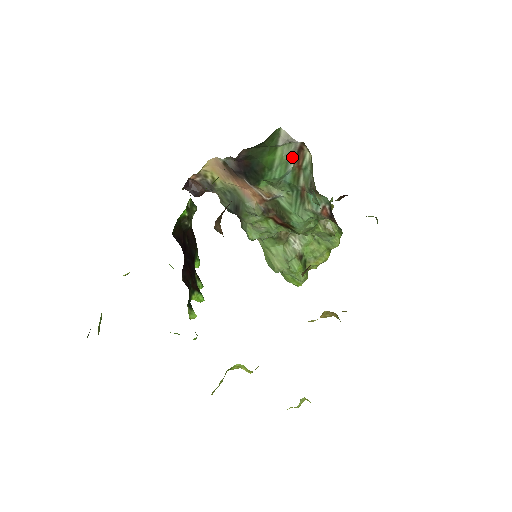
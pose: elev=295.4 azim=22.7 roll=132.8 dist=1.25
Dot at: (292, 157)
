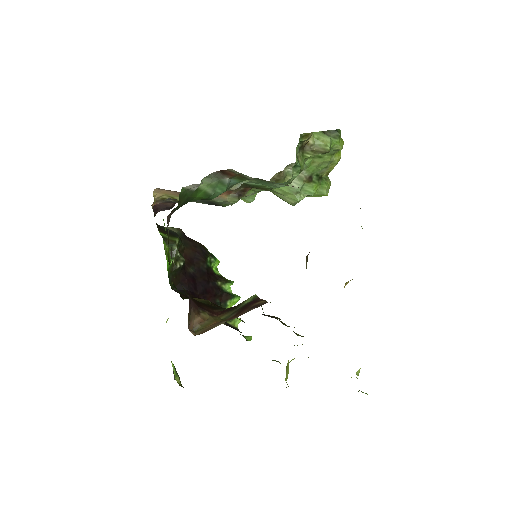
Dot at: (220, 177)
